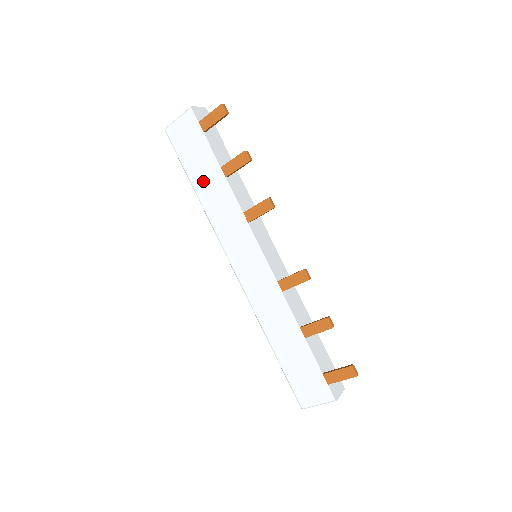
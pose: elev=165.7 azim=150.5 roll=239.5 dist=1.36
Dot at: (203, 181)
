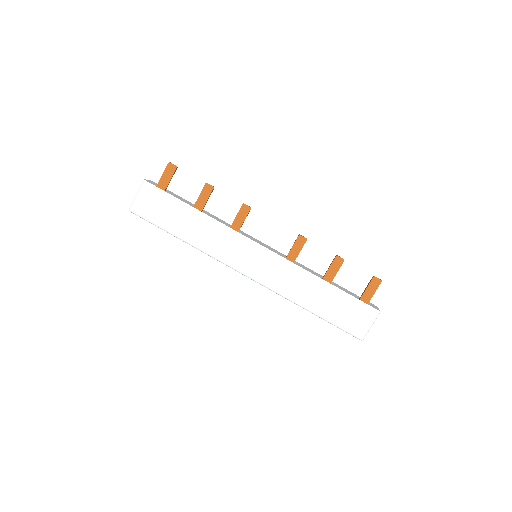
Dot at: (184, 227)
